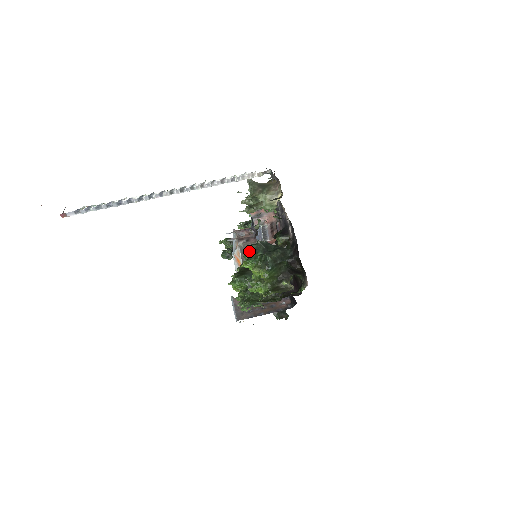
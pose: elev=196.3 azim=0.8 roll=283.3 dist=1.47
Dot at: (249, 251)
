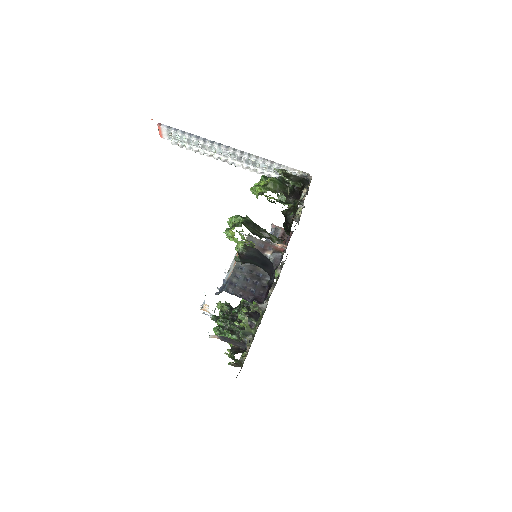
Dot at: (267, 177)
